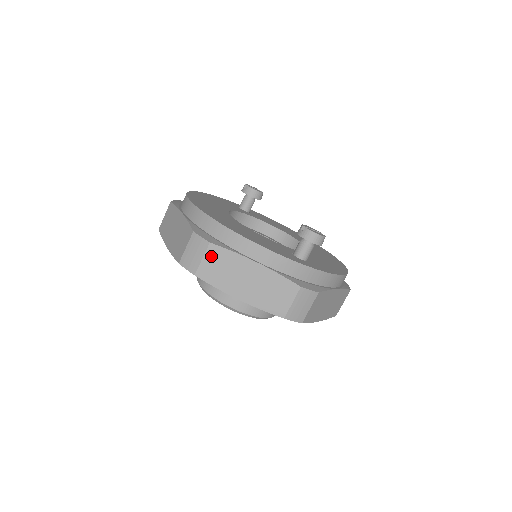
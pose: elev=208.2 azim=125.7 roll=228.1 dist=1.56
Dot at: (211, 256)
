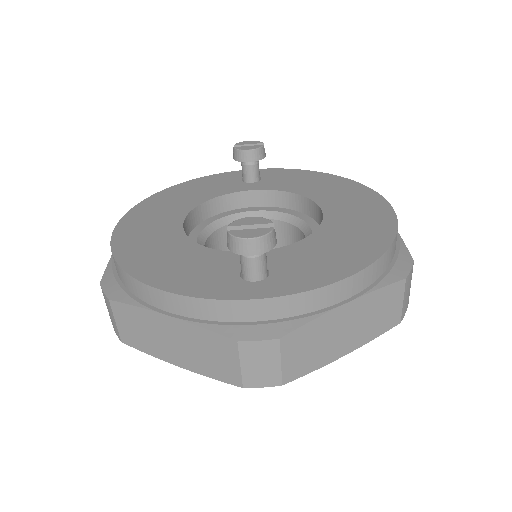
Dot at: (120, 316)
